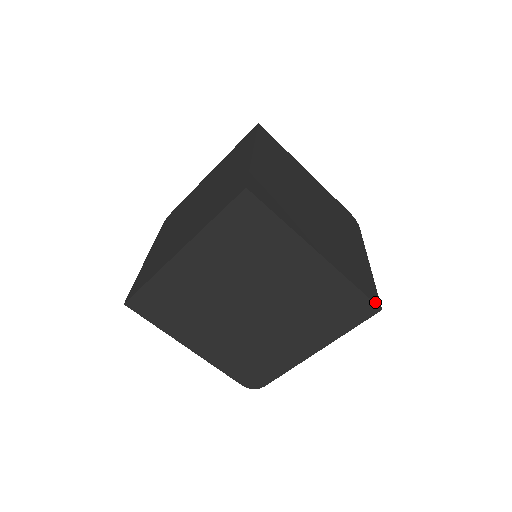
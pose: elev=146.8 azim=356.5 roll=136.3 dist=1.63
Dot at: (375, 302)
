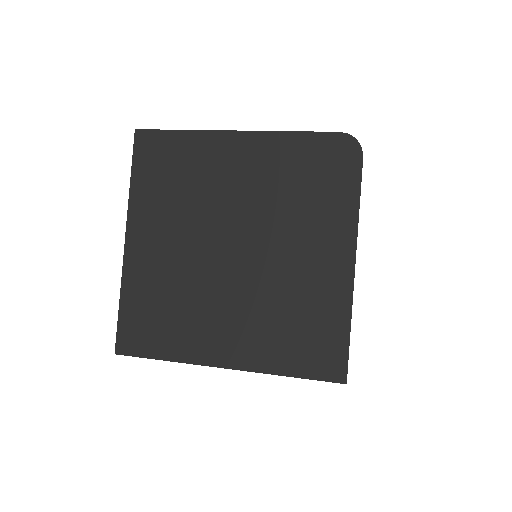
Dot at: (332, 378)
